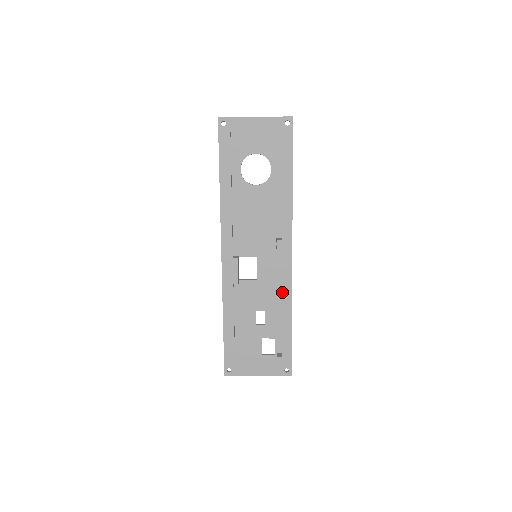
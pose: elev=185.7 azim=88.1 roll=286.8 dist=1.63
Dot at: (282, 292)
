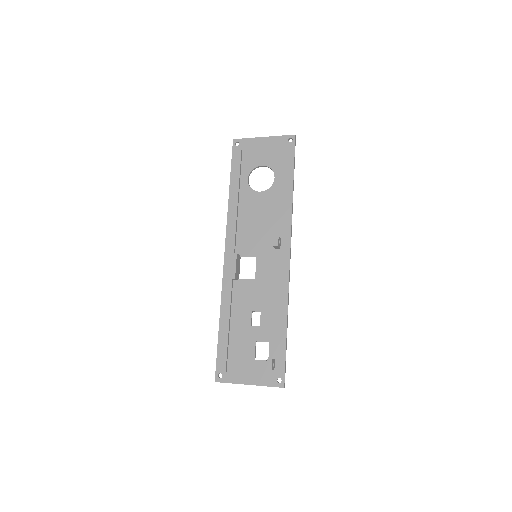
Dot at: (279, 292)
